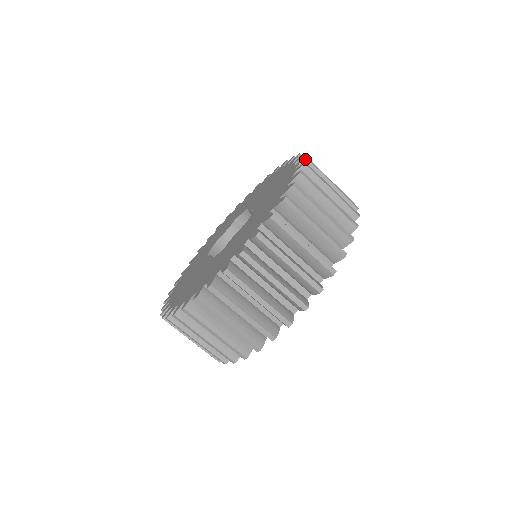
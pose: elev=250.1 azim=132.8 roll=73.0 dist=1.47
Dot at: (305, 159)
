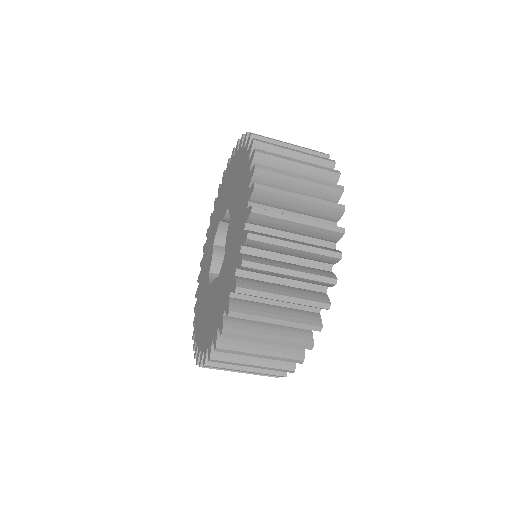
Dot at: (242, 267)
